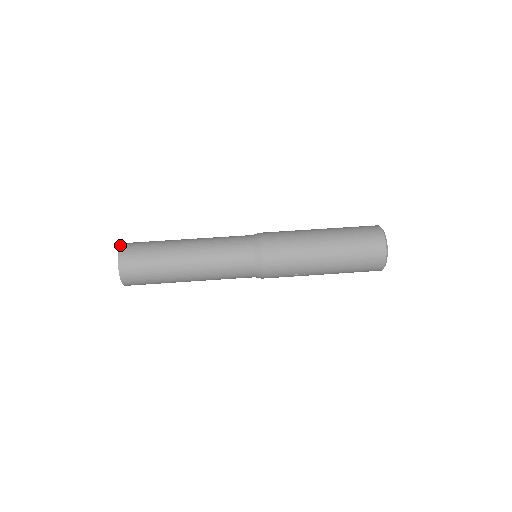
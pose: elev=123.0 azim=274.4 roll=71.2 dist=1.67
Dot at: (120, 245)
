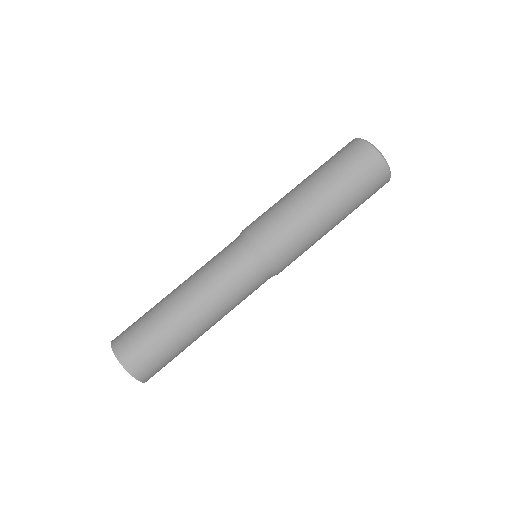
Dot at: (117, 359)
